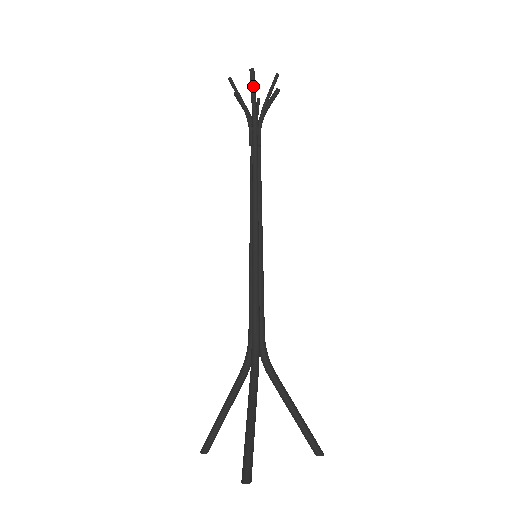
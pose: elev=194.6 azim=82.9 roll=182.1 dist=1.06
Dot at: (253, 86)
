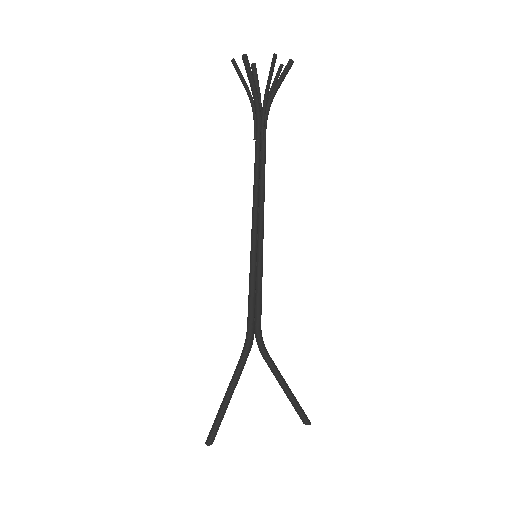
Dot at: (248, 75)
